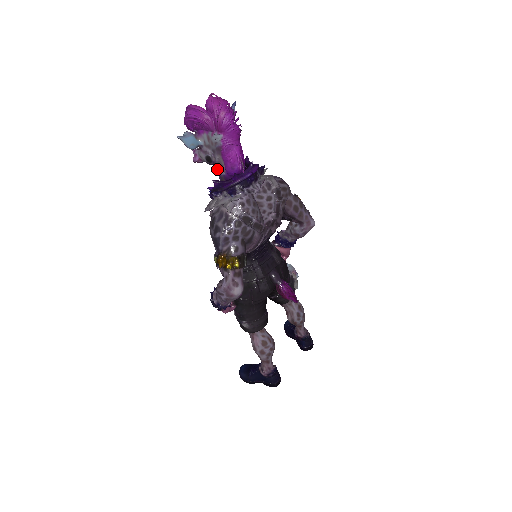
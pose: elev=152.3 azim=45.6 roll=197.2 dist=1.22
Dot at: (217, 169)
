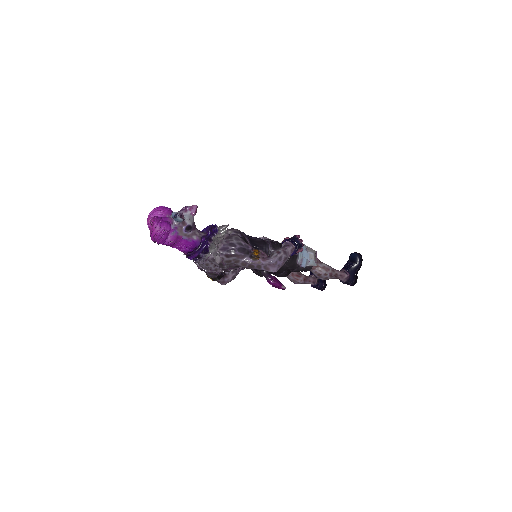
Dot at: occluded
